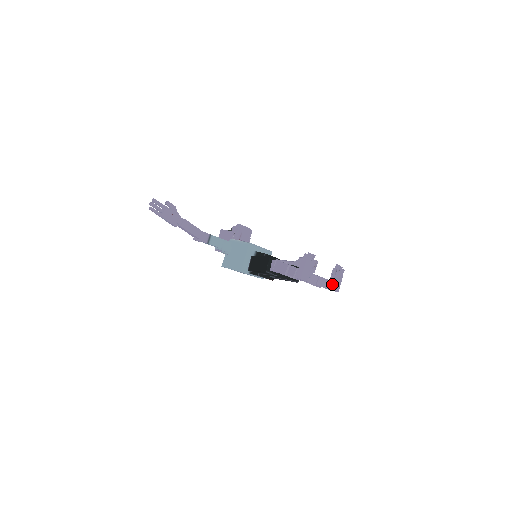
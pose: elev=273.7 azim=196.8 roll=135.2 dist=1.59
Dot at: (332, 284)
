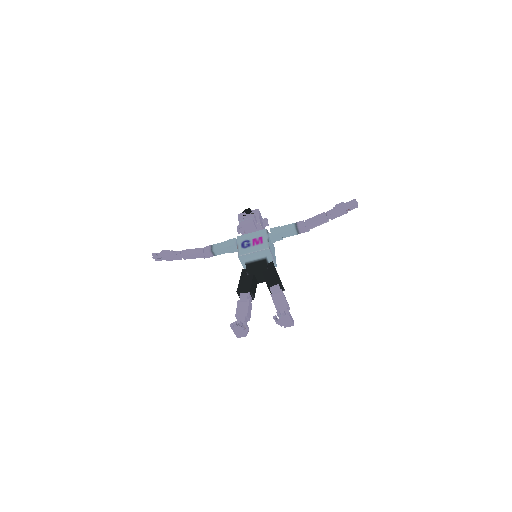
Dot at: (280, 325)
